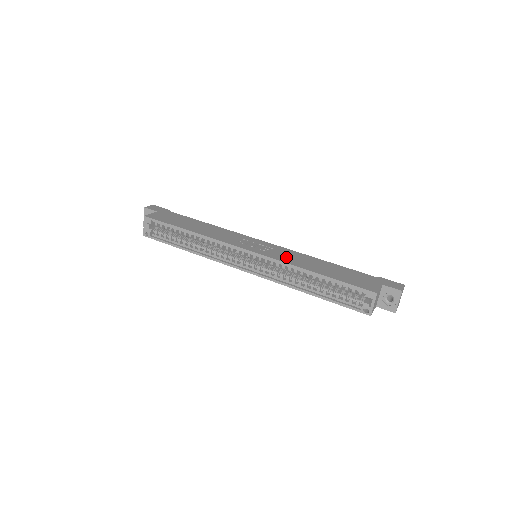
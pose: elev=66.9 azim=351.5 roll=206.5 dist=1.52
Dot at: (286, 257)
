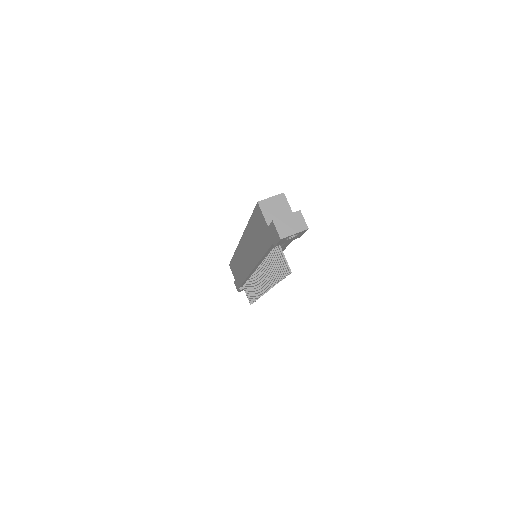
Dot at: occluded
